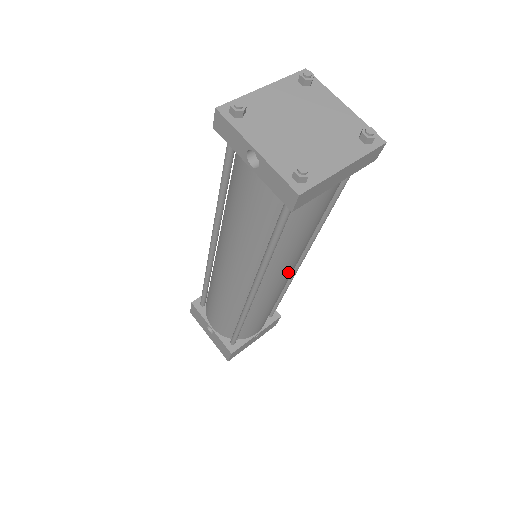
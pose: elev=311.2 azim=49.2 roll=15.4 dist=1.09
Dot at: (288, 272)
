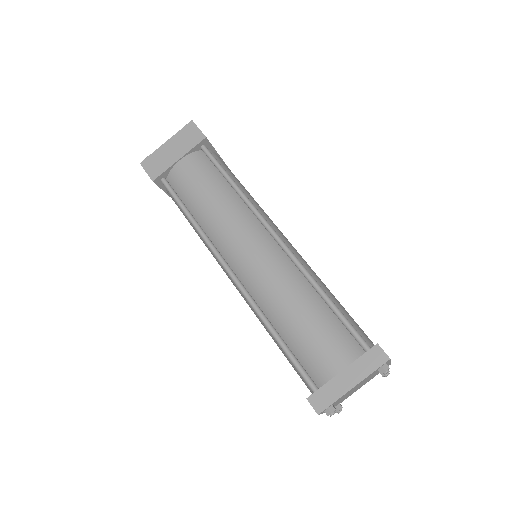
Dot at: occluded
